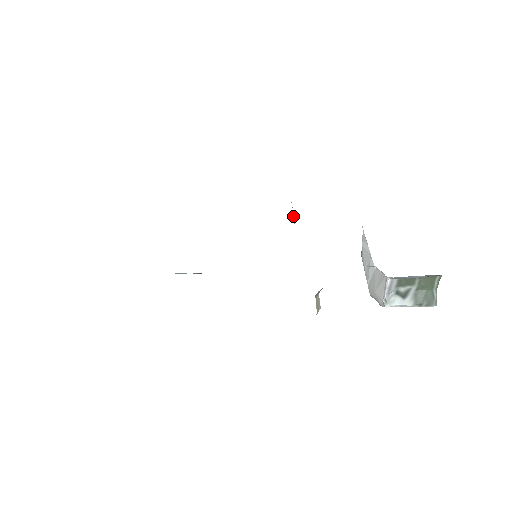
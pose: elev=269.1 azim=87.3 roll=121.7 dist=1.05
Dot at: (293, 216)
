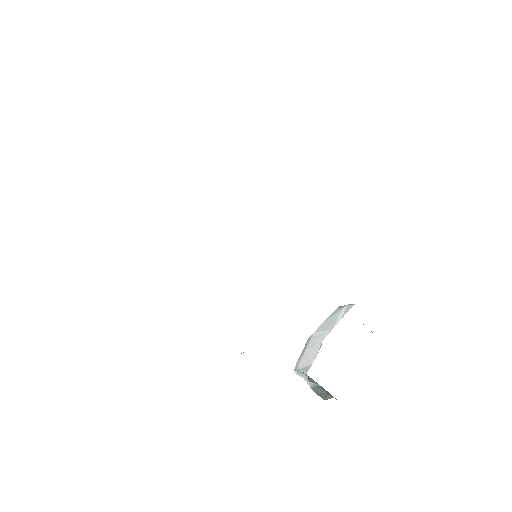
Dot at: occluded
